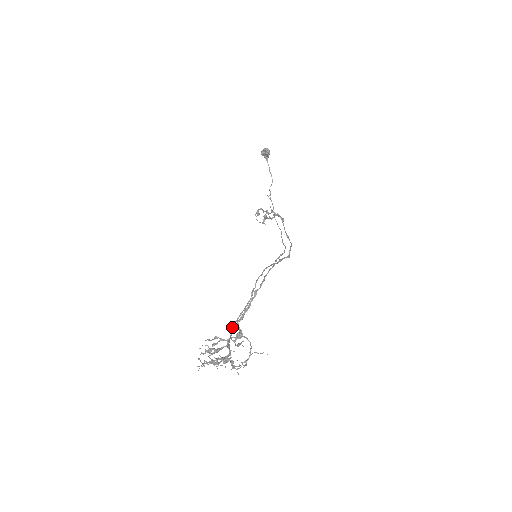
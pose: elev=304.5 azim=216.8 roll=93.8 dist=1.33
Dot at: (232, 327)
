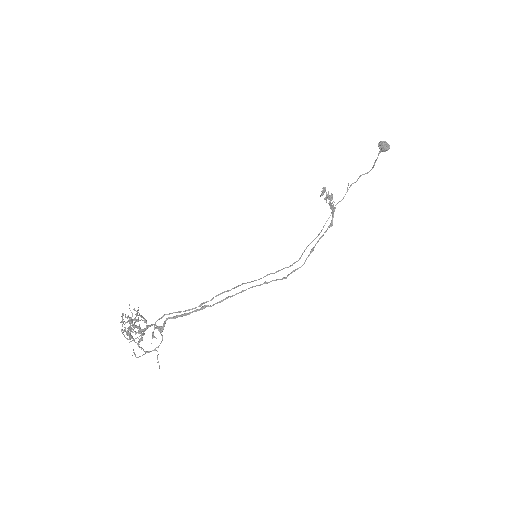
Dot at: (164, 315)
